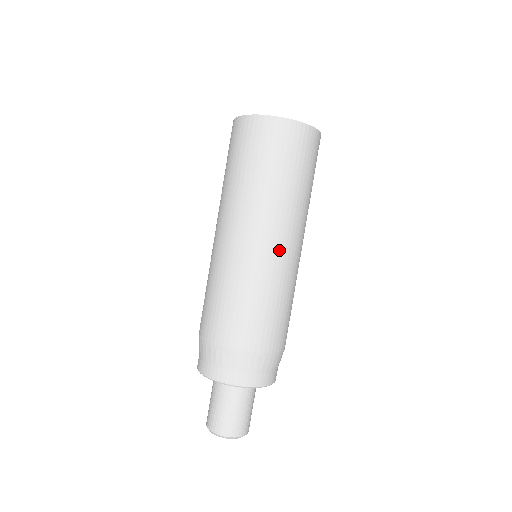
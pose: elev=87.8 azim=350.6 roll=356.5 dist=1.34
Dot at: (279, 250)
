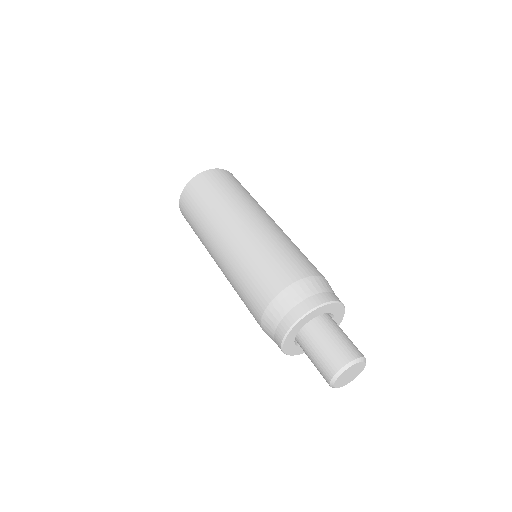
Dot at: (277, 225)
